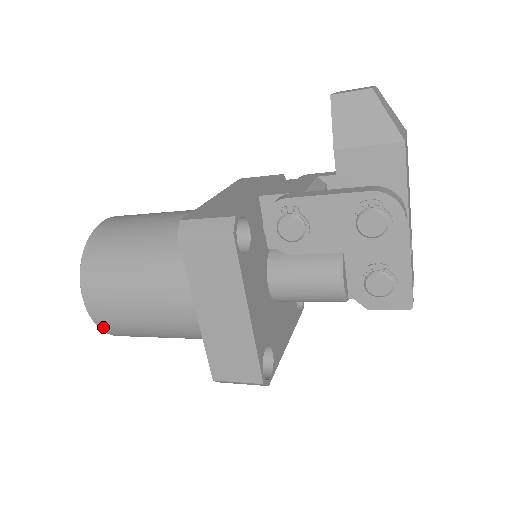
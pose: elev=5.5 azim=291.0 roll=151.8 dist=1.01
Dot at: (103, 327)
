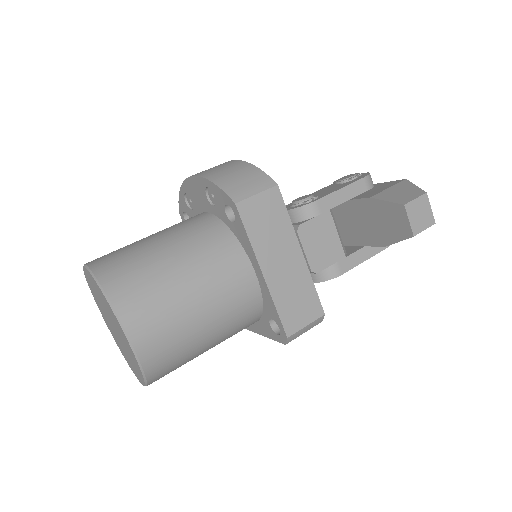
Dot at: occluded
